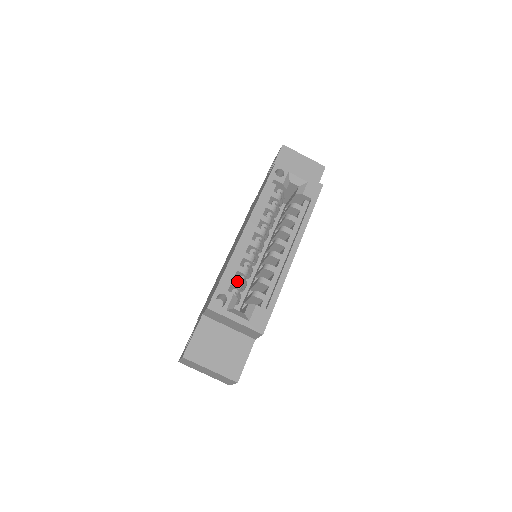
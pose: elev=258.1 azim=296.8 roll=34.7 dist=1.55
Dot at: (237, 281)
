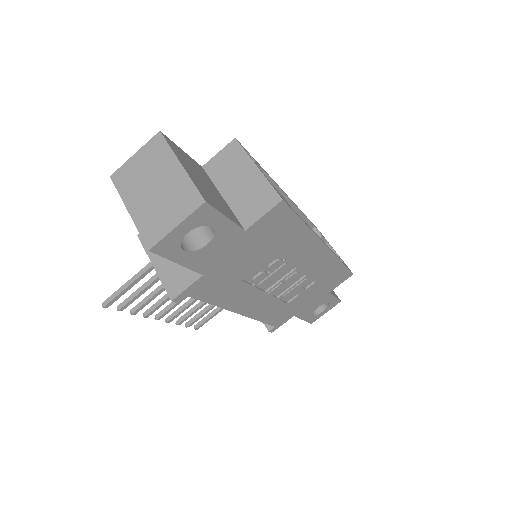
Dot at: occluded
